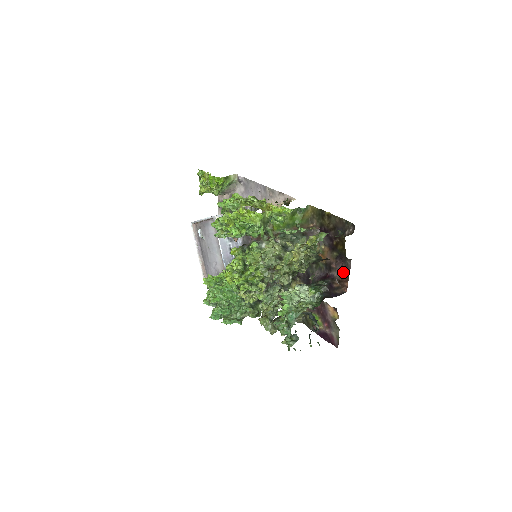
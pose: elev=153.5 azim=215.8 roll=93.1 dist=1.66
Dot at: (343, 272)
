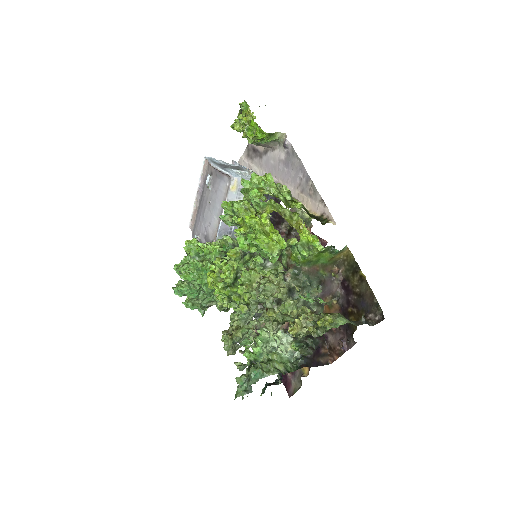
Dot at: (340, 344)
